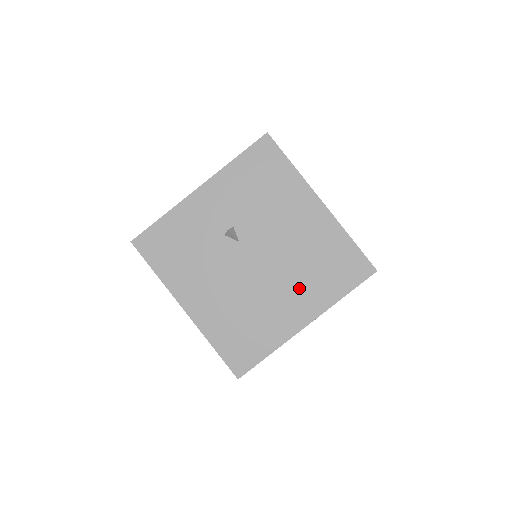
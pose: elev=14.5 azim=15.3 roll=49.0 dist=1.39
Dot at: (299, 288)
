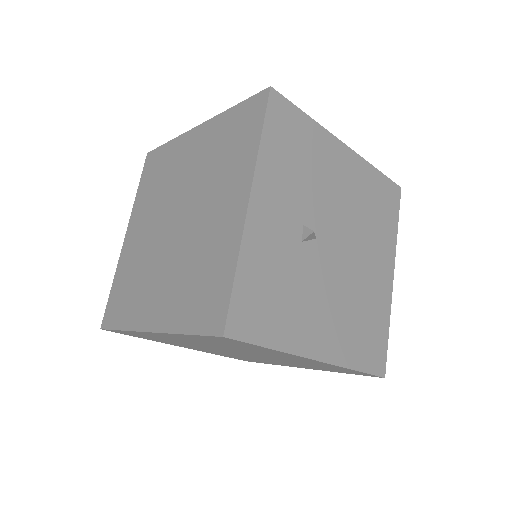
Dot at: (374, 247)
